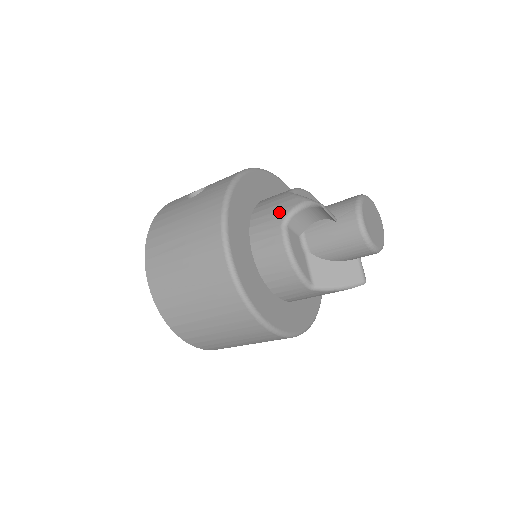
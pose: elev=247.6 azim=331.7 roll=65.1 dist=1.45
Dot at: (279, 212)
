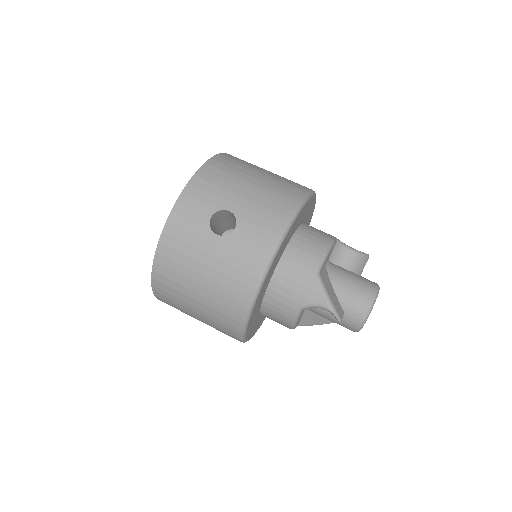
Dot at: (301, 298)
